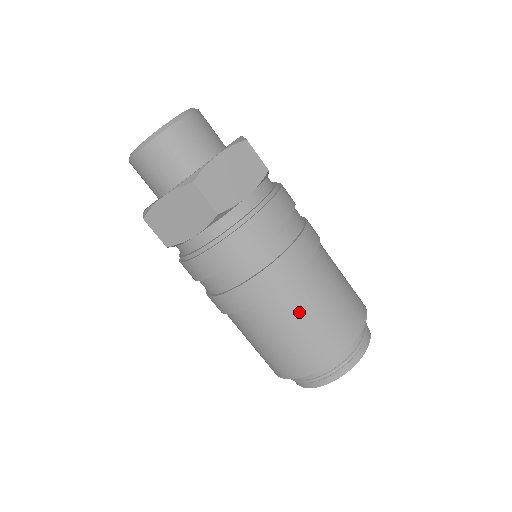
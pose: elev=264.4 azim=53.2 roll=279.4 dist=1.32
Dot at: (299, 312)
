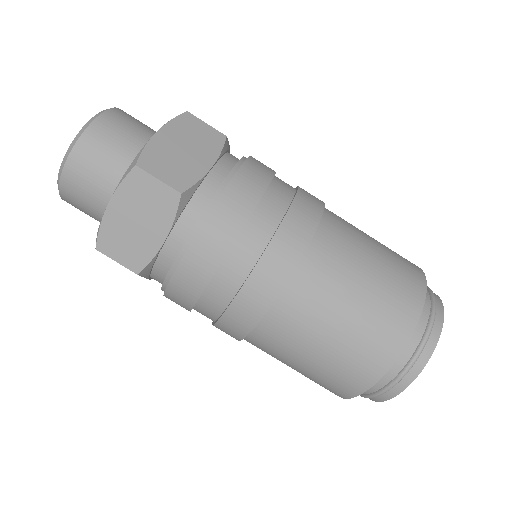
Dot at: (337, 286)
